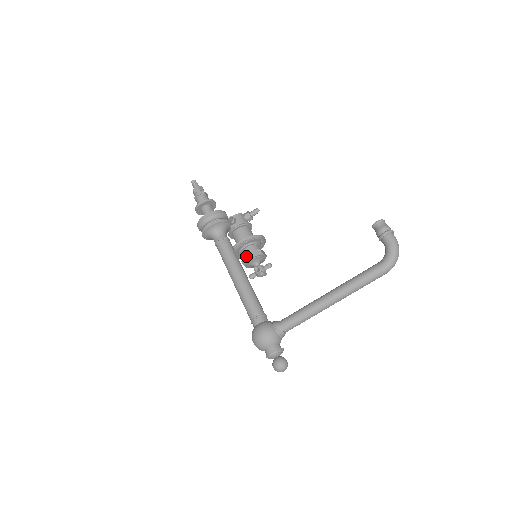
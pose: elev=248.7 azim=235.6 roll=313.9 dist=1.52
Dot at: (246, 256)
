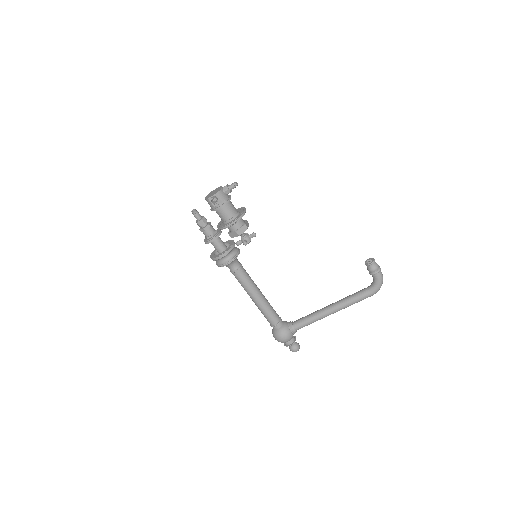
Dot at: (234, 233)
